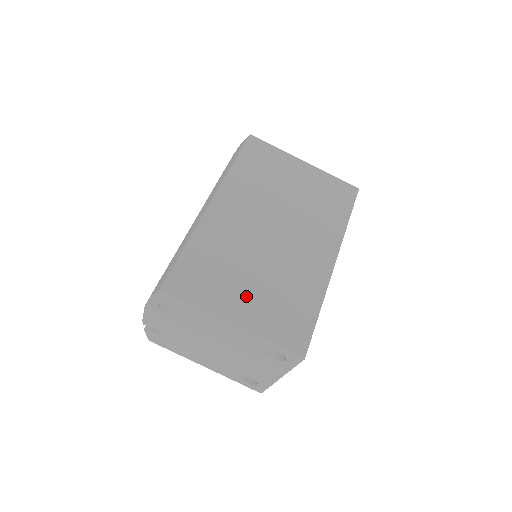
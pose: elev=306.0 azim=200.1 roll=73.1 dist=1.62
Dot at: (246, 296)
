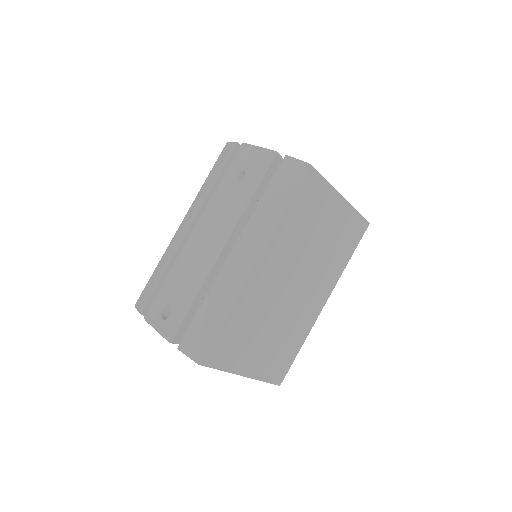
Dot at: (258, 352)
